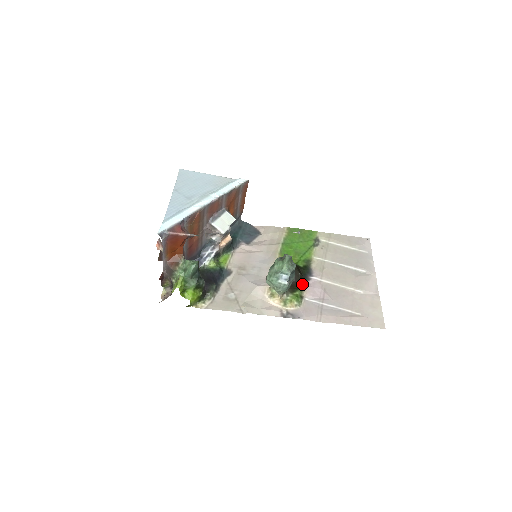
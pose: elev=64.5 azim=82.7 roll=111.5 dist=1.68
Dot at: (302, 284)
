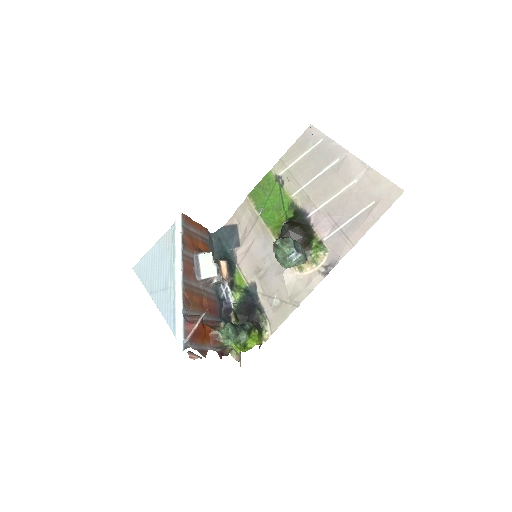
Dot at: (309, 231)
